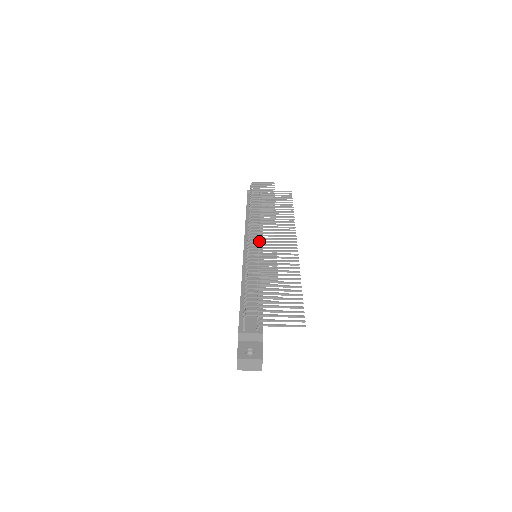
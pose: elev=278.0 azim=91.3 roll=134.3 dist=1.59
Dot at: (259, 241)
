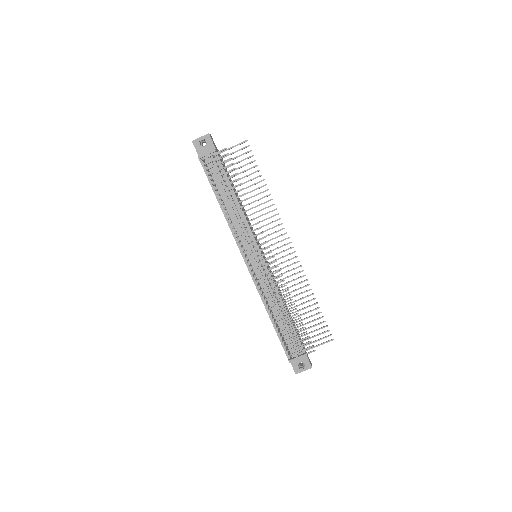
Dot at: occluded
